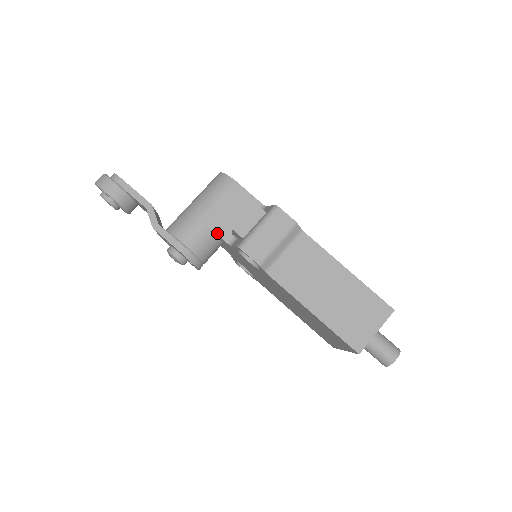
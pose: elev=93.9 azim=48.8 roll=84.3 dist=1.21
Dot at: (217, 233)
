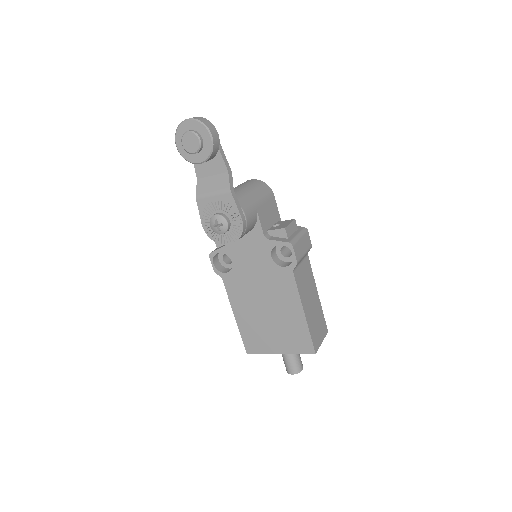
Dot at: (261, 224)
